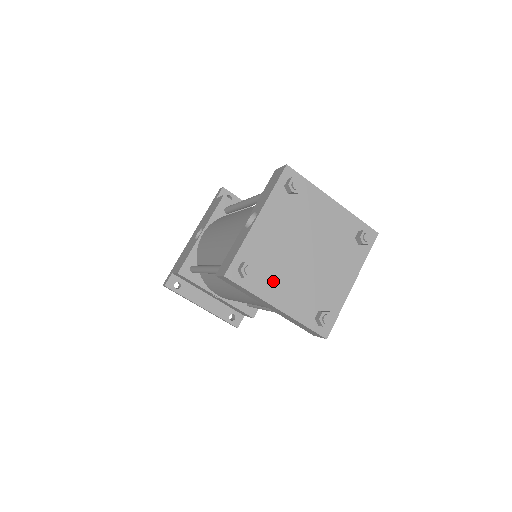
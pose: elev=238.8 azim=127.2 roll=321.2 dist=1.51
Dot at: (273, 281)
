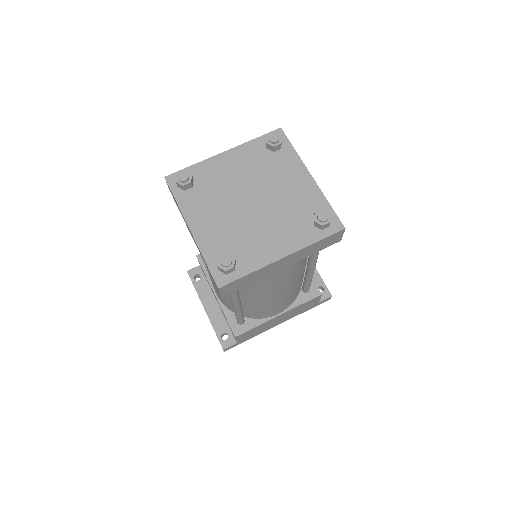
Dot at: (203, 205)
